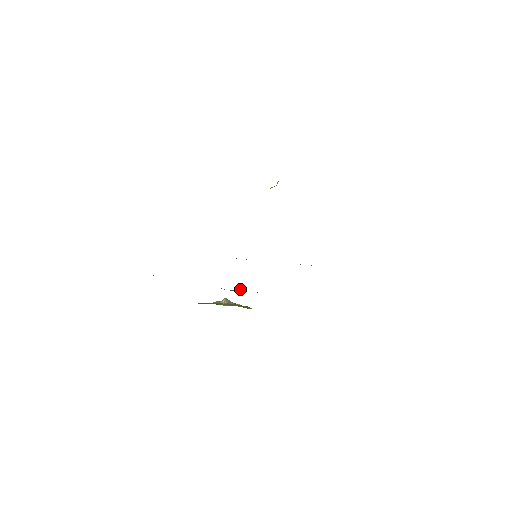
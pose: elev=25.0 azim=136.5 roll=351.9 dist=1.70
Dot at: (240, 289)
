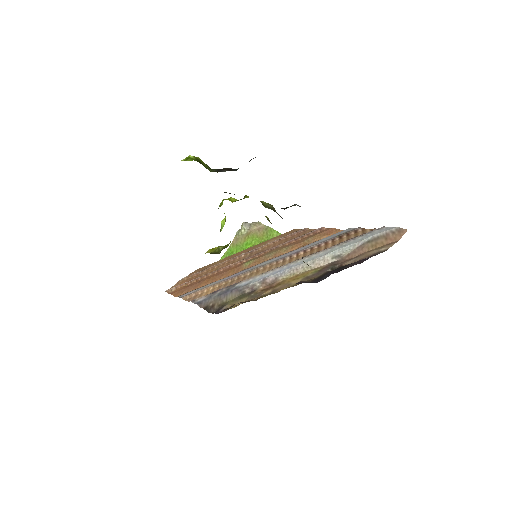
Dot at: (257, 251)
